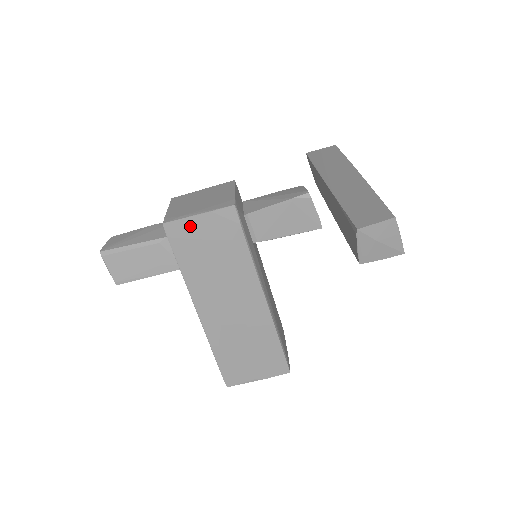
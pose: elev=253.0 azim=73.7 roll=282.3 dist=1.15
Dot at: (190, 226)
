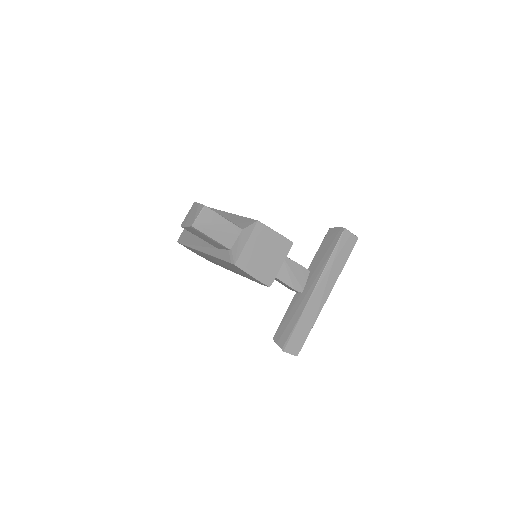
Dot at: (244, 272)
